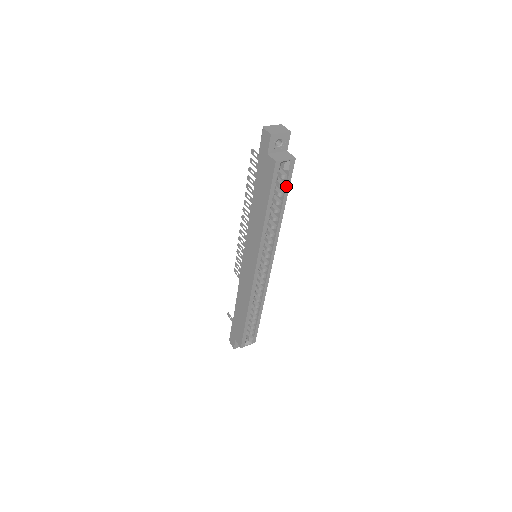
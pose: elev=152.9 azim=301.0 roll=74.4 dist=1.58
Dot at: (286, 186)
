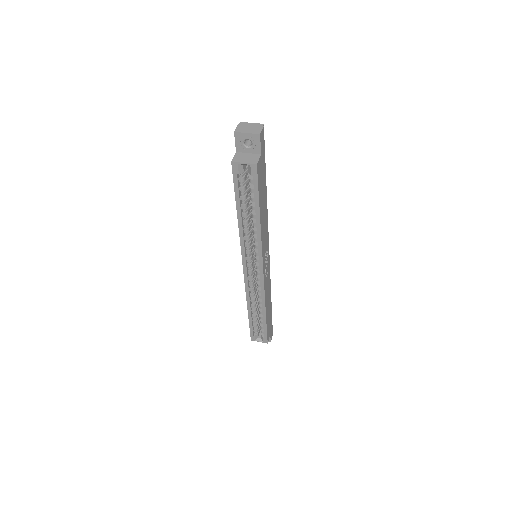
Dot at: (254, 192)
